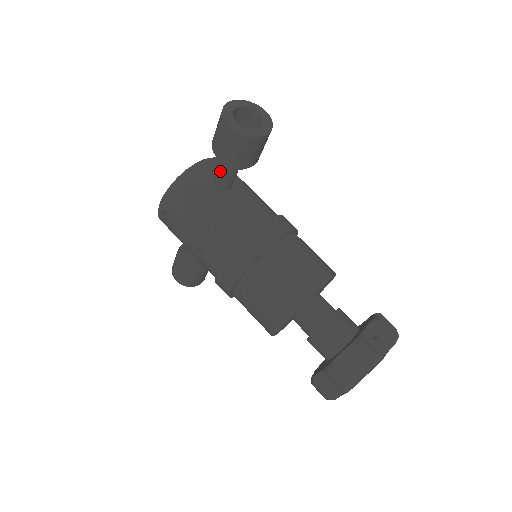
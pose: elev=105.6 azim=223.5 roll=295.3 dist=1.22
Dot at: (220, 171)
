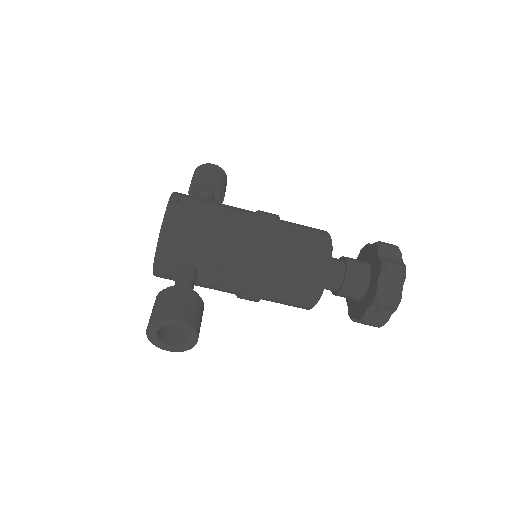
Dot at: occluded
